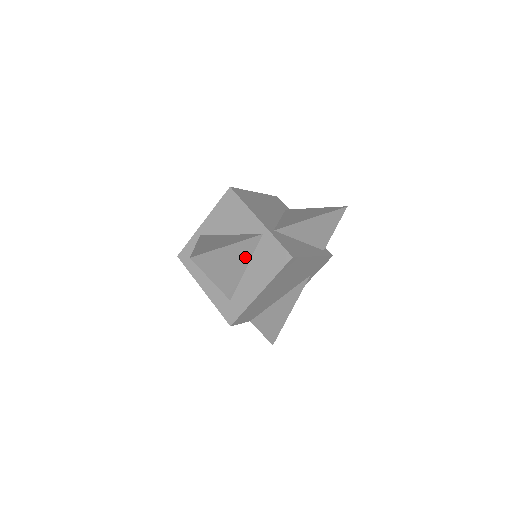
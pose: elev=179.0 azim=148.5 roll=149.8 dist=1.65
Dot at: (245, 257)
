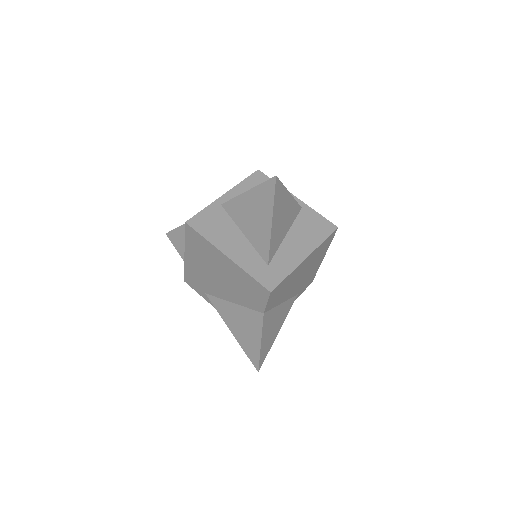
Dot at: (289, 221)
